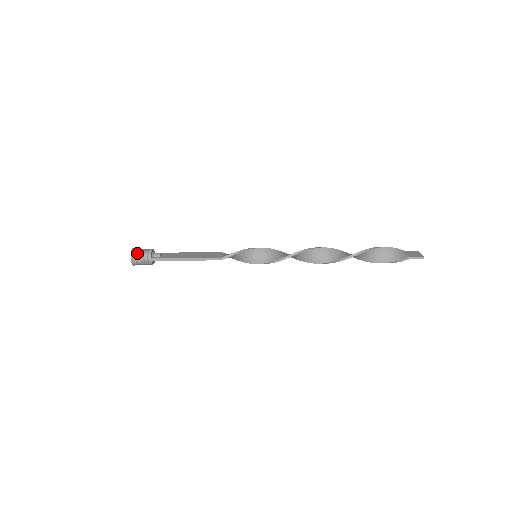
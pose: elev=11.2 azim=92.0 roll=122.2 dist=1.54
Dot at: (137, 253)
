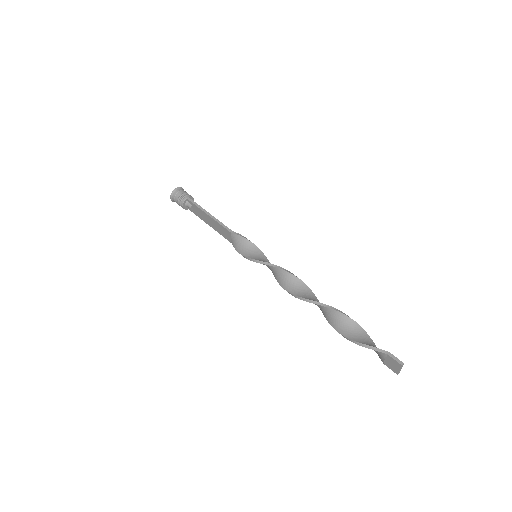
Dot at: occluded
